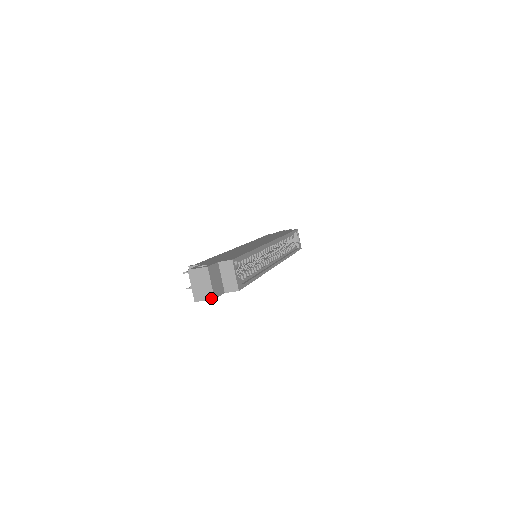
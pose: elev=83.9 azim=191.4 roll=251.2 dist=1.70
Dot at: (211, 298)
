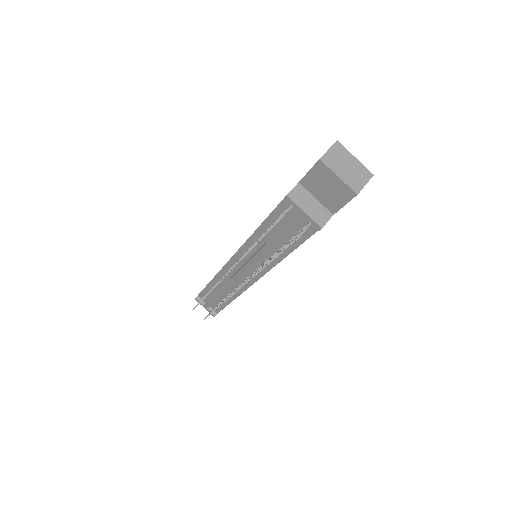
Dot at: (369, 176)
